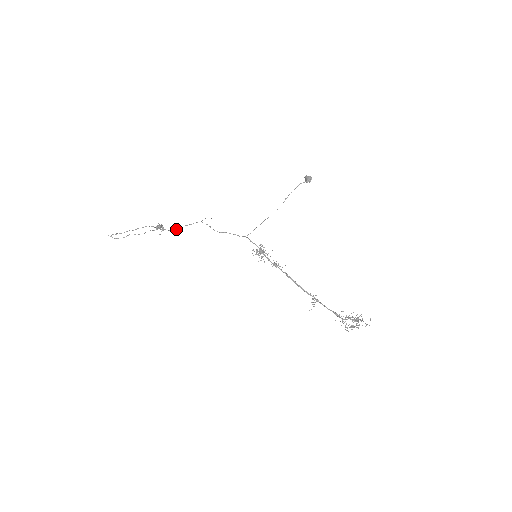
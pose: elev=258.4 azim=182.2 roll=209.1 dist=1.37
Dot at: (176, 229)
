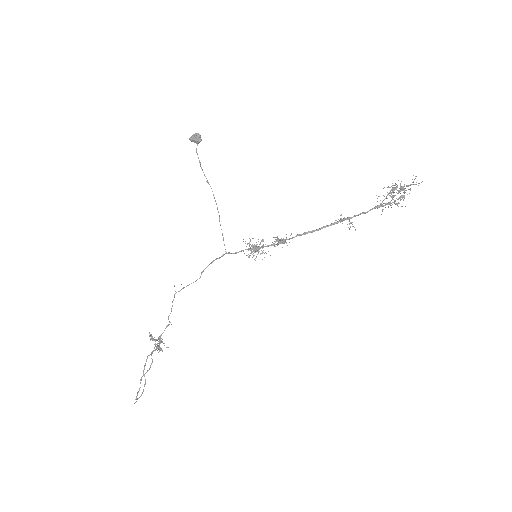
Dot at: (168, 324)
